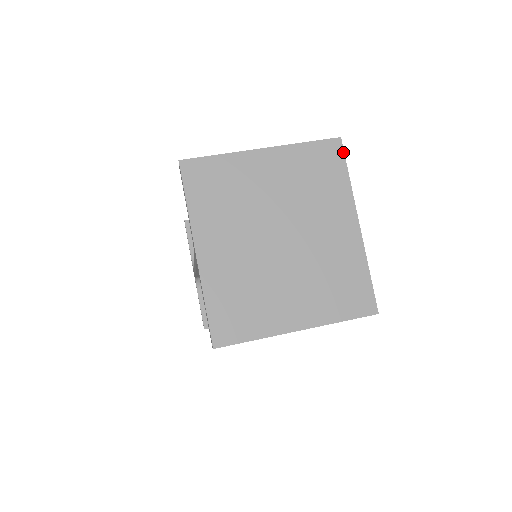
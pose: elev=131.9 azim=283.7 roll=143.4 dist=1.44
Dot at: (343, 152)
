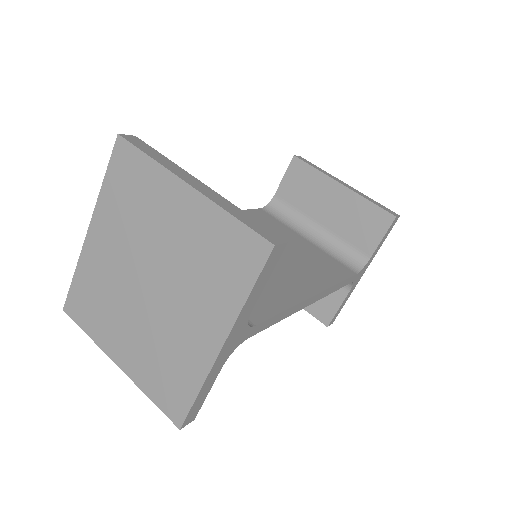
Dot at: (264, 264)
